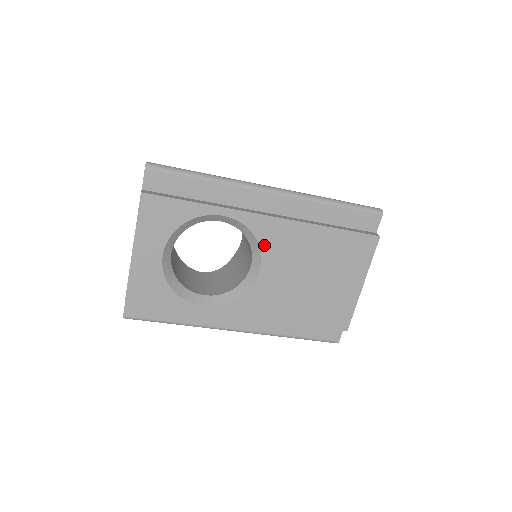
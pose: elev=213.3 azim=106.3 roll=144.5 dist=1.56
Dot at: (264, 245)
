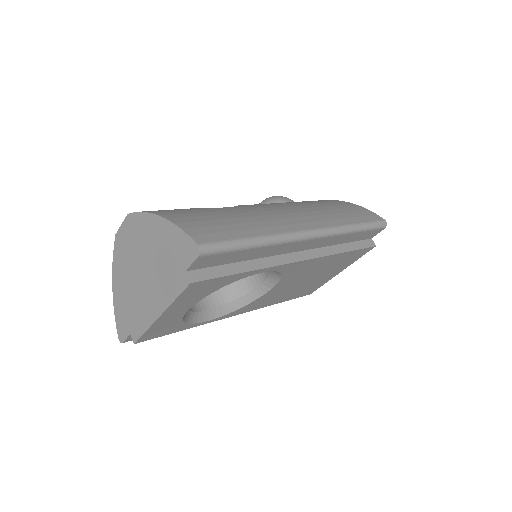
Dot at: (285, 276)
